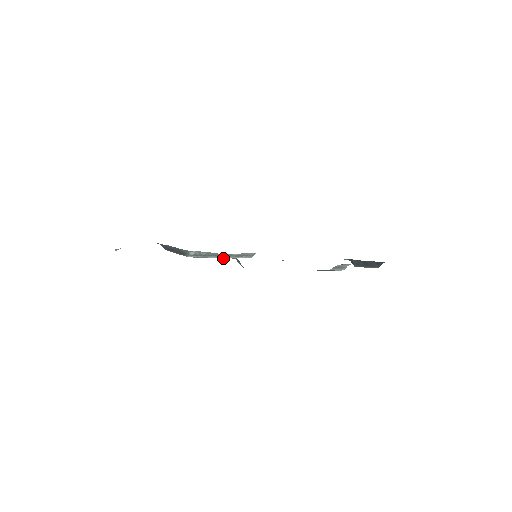
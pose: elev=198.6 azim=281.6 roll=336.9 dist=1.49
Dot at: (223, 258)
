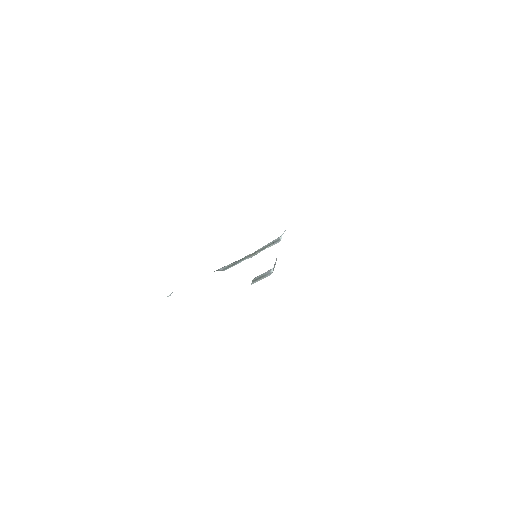
Dot at: occluded
